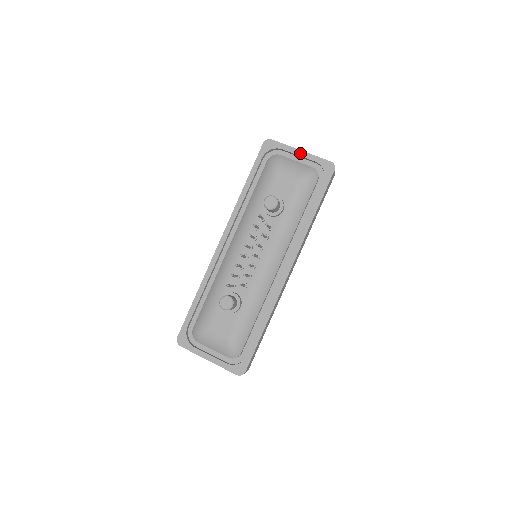
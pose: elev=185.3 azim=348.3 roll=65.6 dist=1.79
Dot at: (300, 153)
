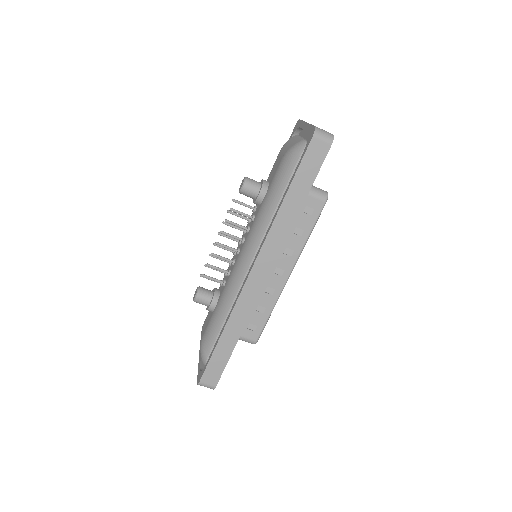
Dot at: (305, 126)
